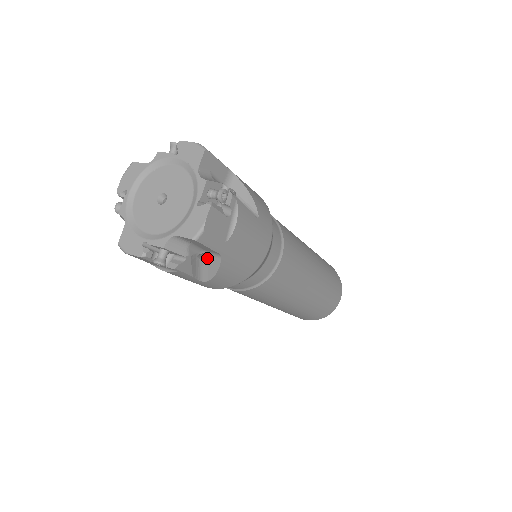
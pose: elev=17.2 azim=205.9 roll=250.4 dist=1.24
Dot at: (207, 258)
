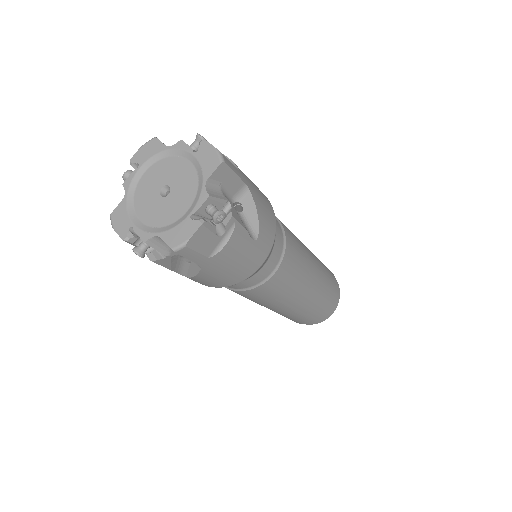
Dot at: occluded
